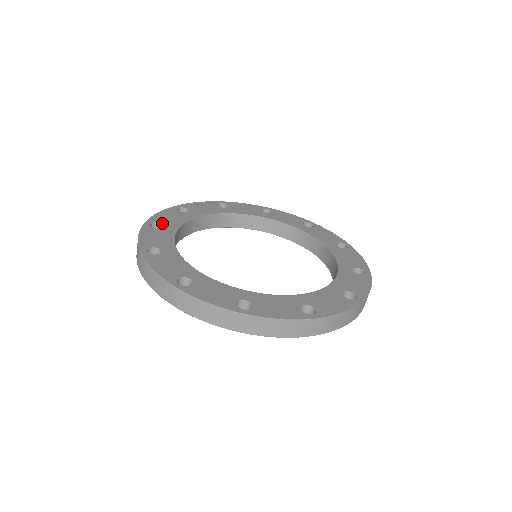
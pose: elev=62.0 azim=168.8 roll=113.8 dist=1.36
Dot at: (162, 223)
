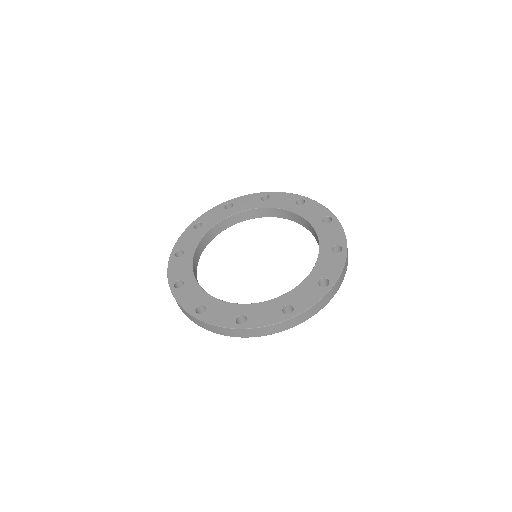
Dot at: (203, 223)
